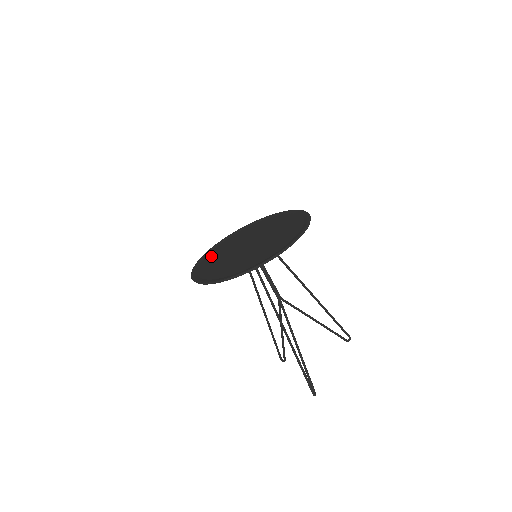
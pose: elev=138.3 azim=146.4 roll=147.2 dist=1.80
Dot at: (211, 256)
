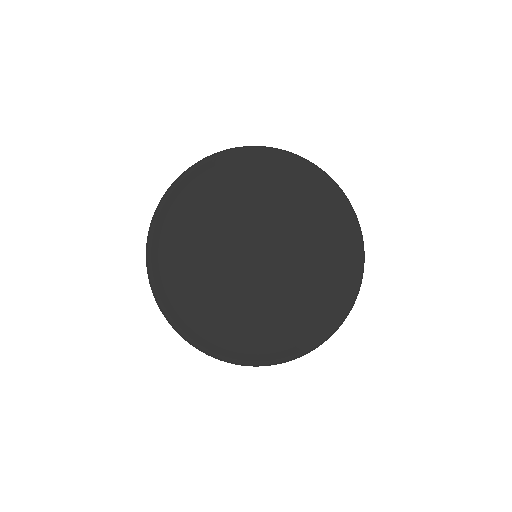
Dot at: (209, 189)
